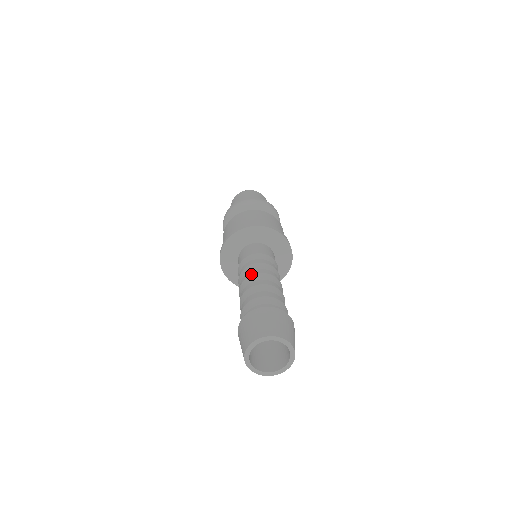
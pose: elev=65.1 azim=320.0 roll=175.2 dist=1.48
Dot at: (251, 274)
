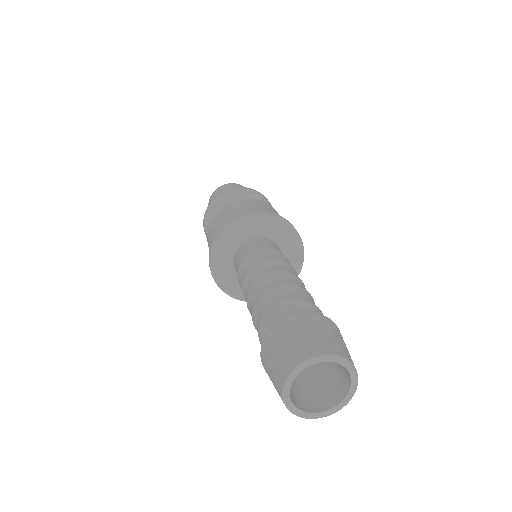
Dot at: (283, 270)
